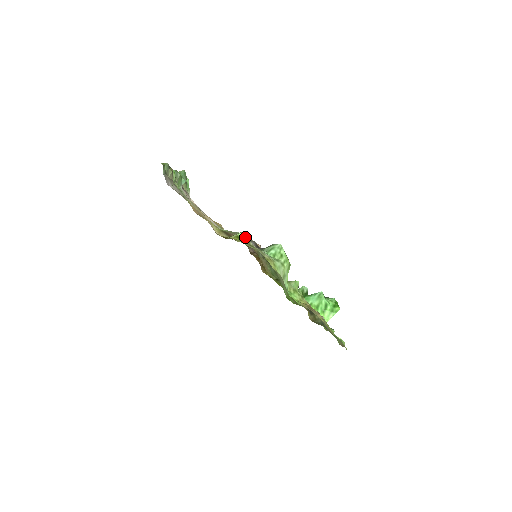
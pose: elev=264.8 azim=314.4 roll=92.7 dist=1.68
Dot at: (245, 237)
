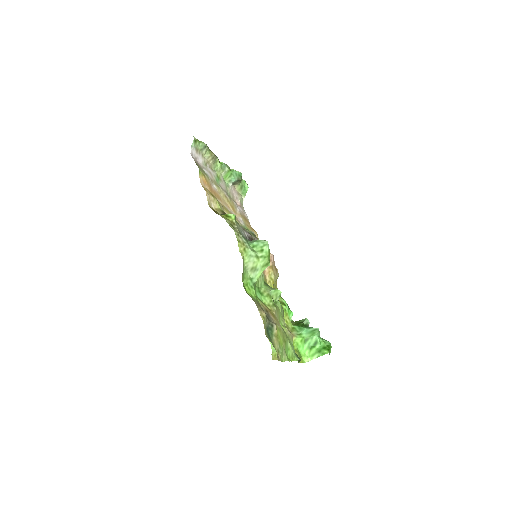
Dot at: (234, 219)
